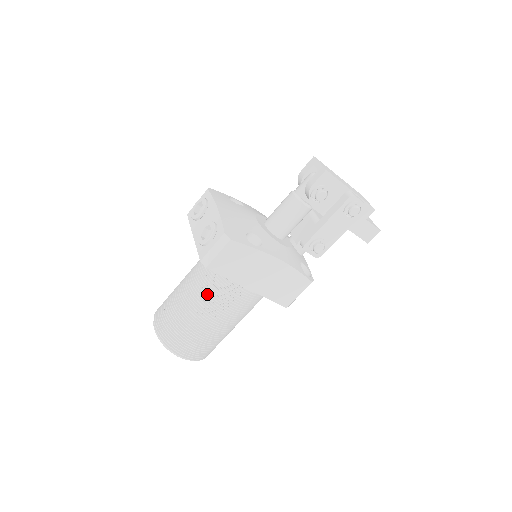
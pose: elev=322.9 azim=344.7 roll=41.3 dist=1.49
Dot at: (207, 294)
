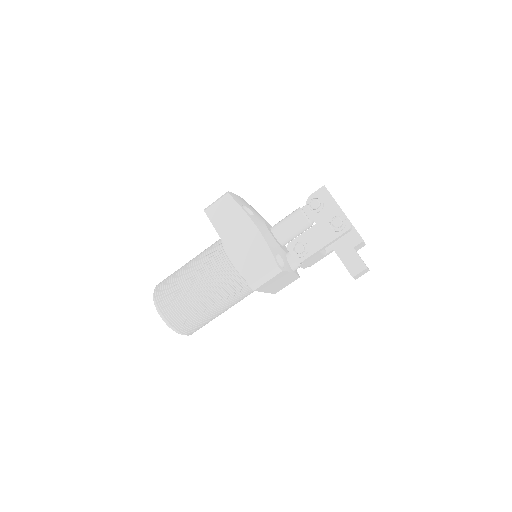
Dot at: (202, 256)
